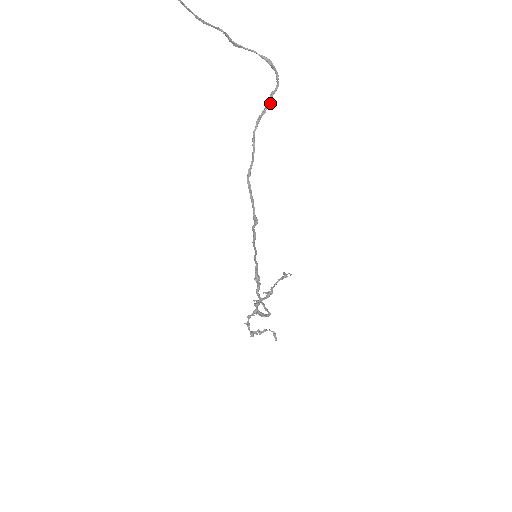
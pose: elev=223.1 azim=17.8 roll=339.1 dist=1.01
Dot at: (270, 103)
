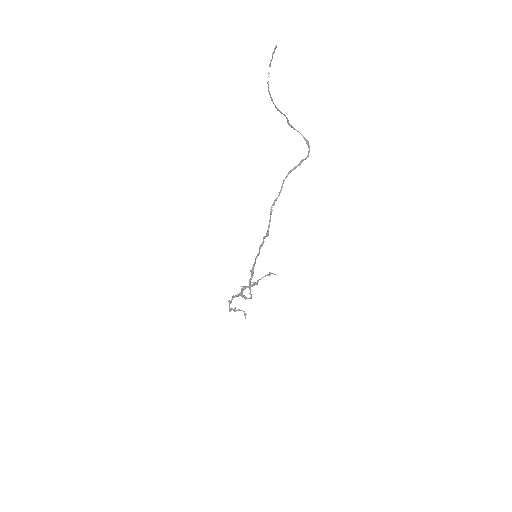
Dot at: (299, 165)
